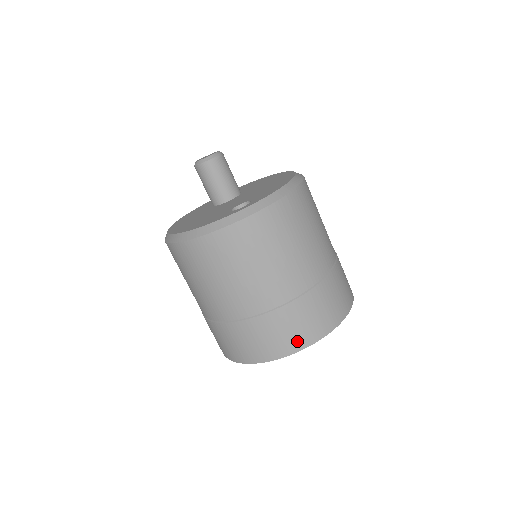
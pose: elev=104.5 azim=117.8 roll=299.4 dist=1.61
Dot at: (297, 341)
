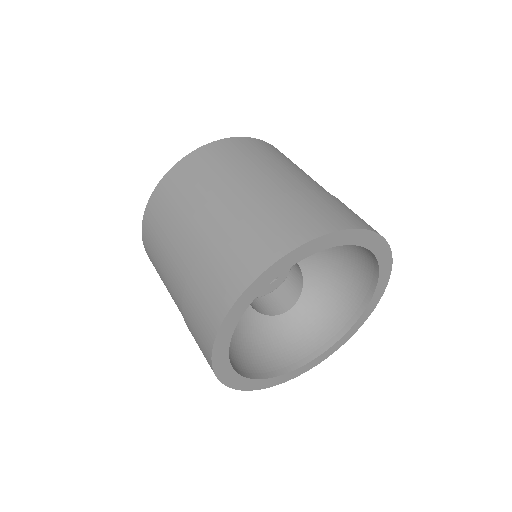
Dot at: (268, 251)
